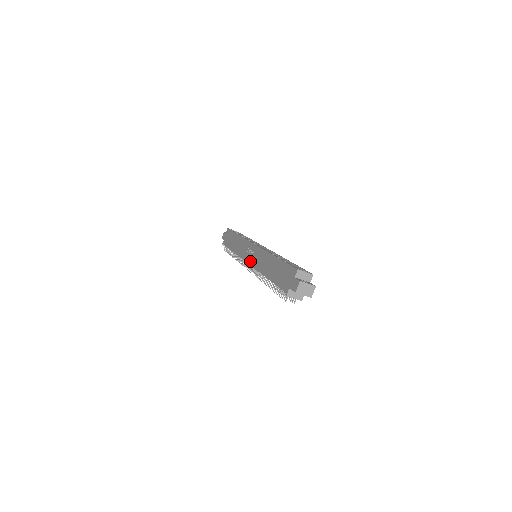
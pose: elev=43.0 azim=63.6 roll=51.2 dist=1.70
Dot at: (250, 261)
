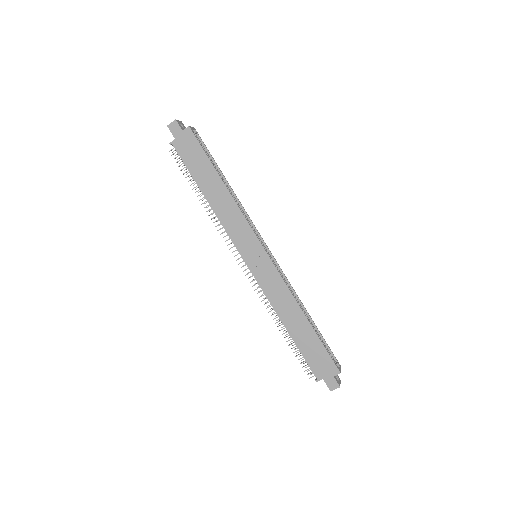
Dot at: (255, 271)
